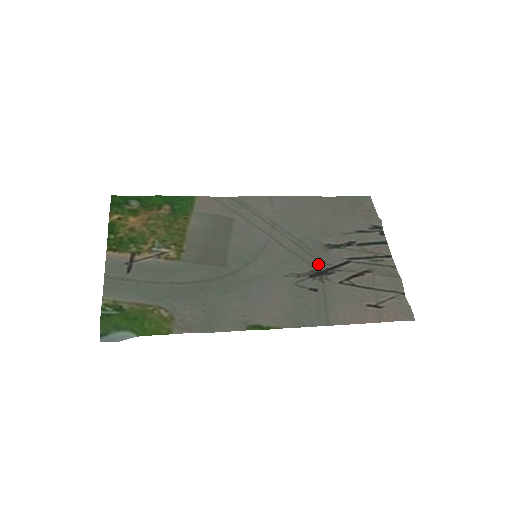
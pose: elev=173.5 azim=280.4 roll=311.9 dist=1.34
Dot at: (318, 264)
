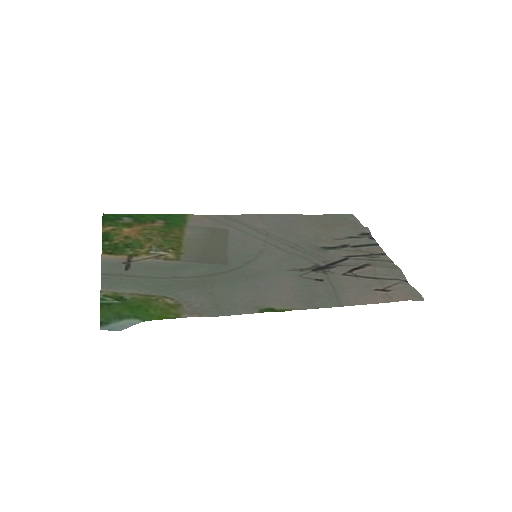
Dot at: (318, 261)
